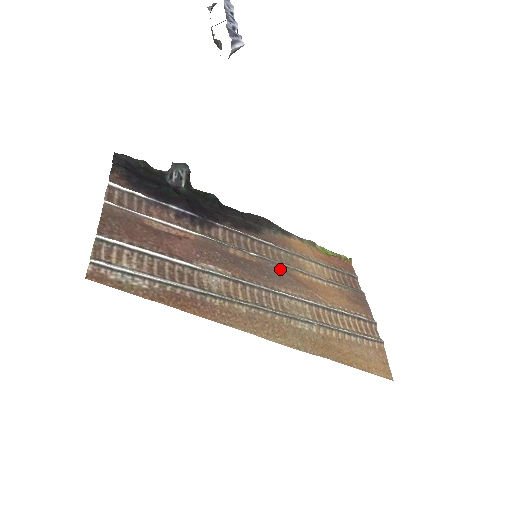
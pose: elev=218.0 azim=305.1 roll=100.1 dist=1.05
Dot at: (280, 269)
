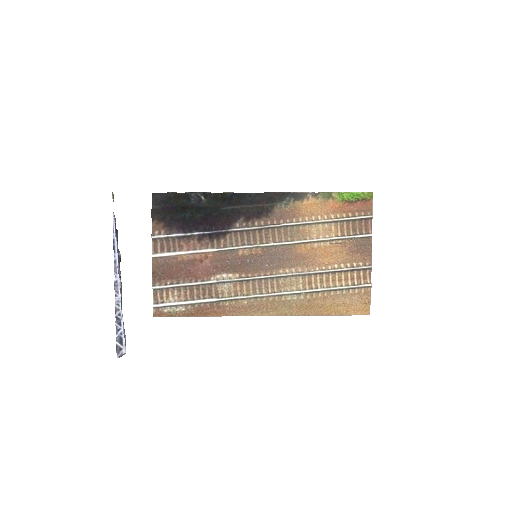
Dot at: (281, 251)
